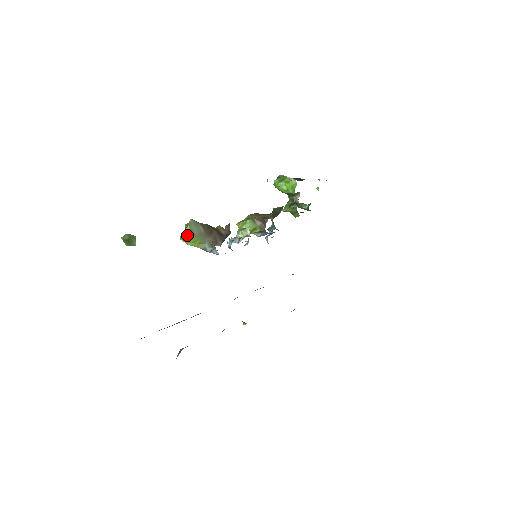
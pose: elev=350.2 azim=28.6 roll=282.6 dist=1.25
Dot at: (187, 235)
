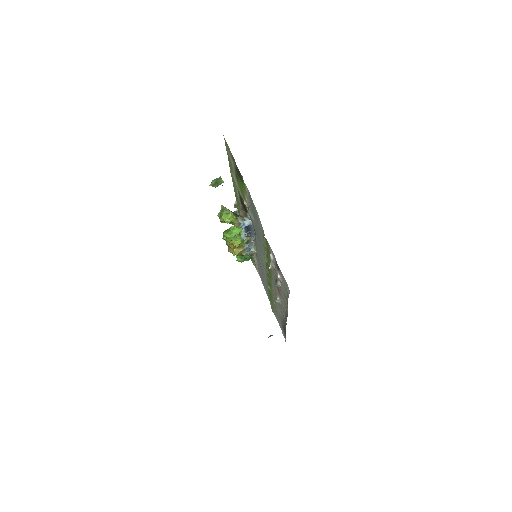
Dot at: (227, 212)
